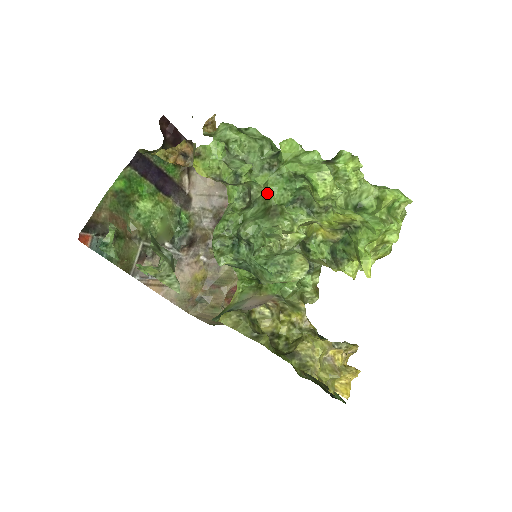
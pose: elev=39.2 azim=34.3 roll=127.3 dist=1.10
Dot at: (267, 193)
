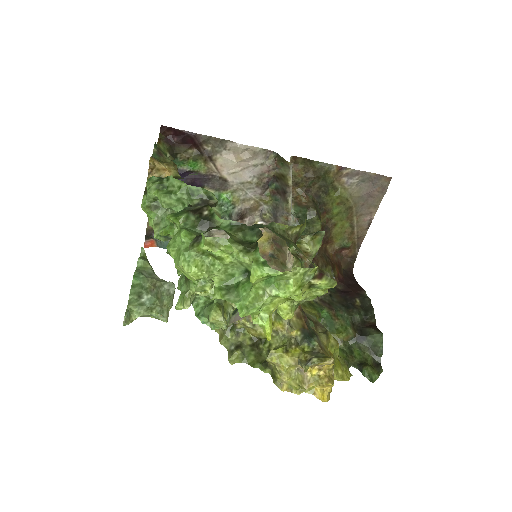
Dot at: occluded
